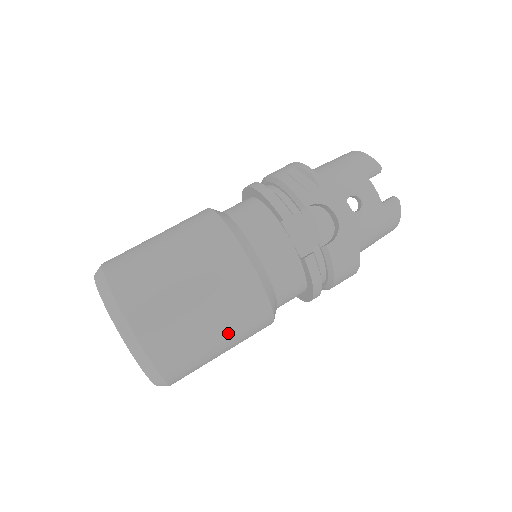
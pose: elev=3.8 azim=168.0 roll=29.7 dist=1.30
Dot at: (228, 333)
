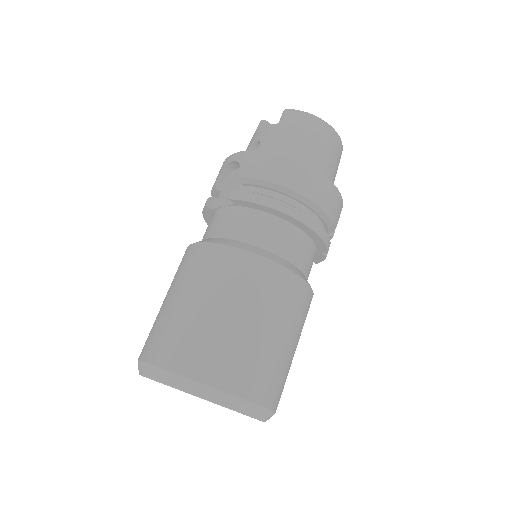
Dot at: (221, 298)
